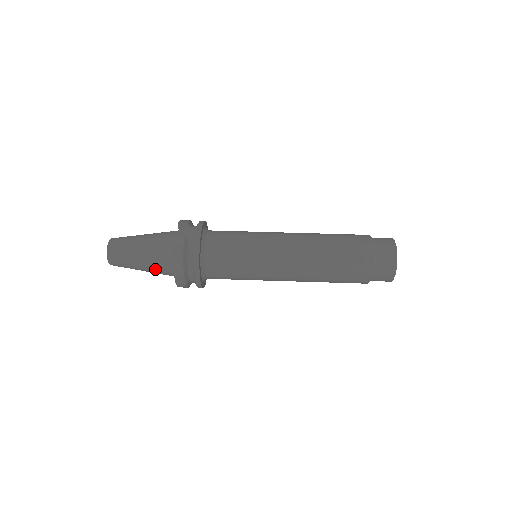
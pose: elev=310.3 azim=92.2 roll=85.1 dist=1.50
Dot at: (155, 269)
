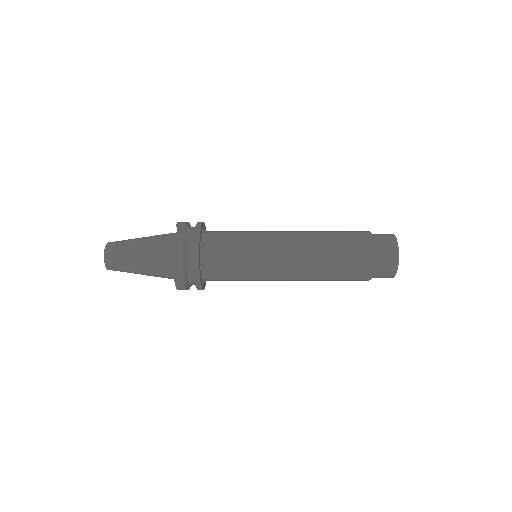
Dot at: (154, 271)
